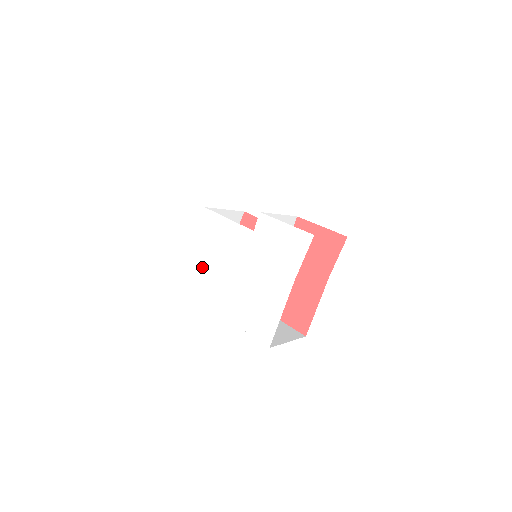
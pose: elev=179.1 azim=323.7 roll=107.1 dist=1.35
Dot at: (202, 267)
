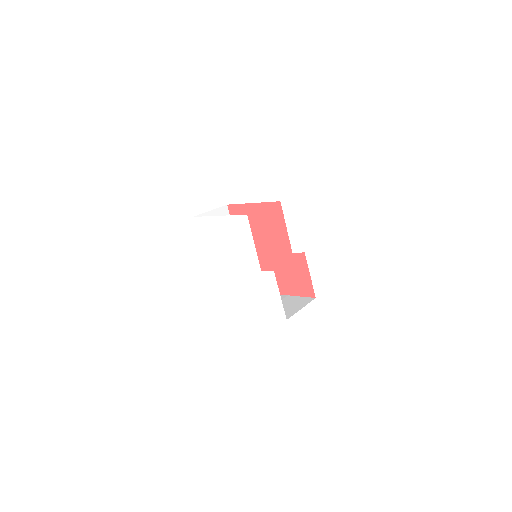
Dot at: (216, 236)
